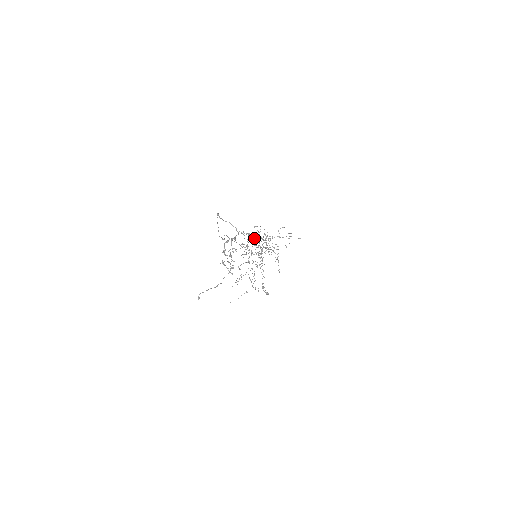
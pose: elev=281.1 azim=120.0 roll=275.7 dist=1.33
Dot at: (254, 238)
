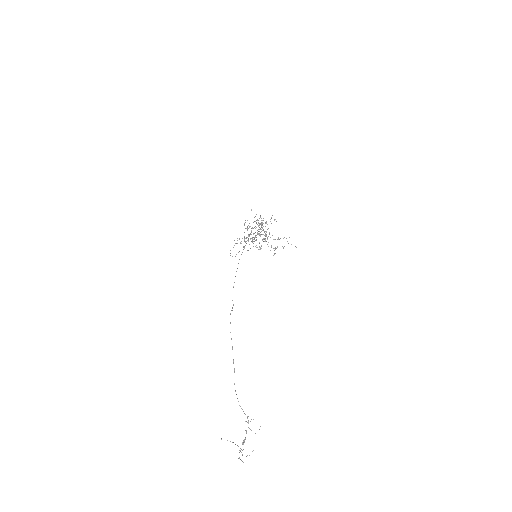
Dot at: (256, 220)
